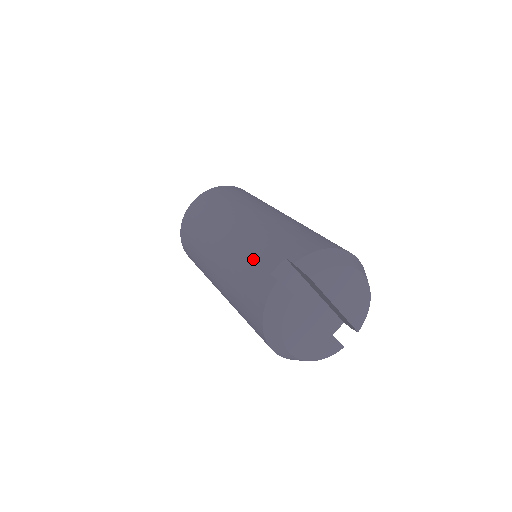
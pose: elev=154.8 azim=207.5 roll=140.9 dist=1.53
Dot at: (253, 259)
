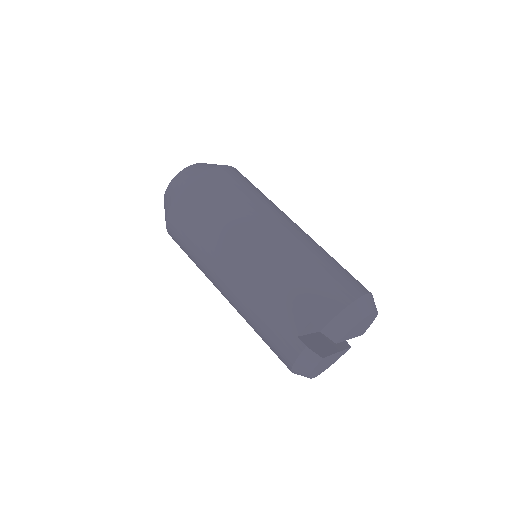
Dot at: (274, 311)
